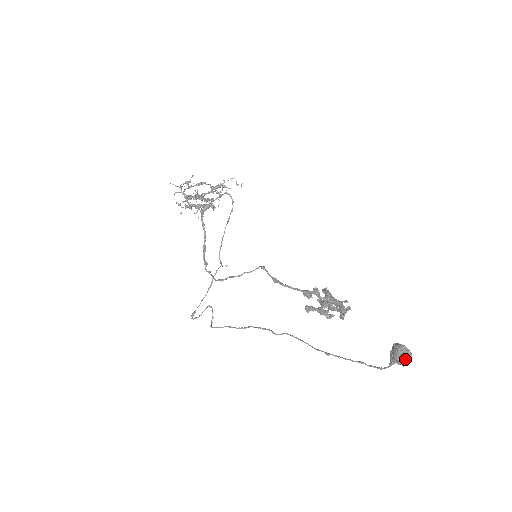
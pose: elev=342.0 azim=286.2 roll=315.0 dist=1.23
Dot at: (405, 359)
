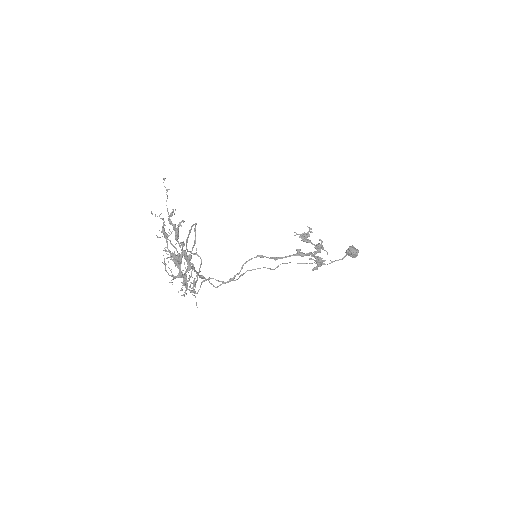
Dot at: (357, 255)
